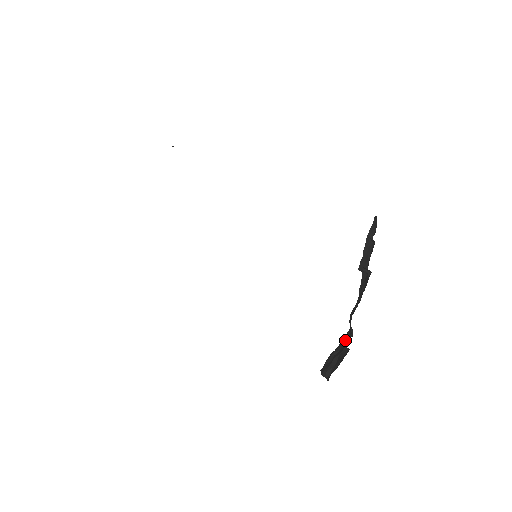
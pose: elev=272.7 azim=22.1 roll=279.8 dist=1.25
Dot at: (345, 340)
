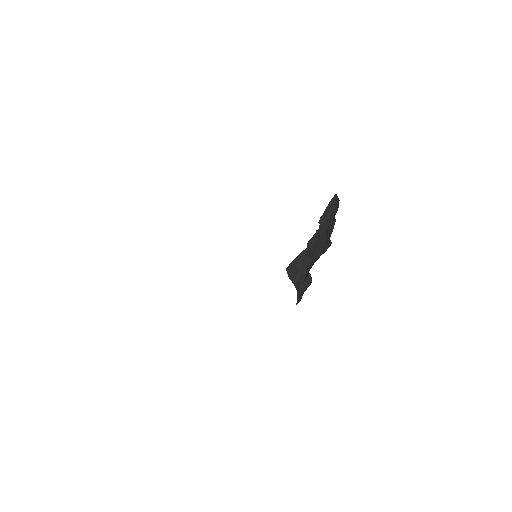
Dot at: (304, 258)
